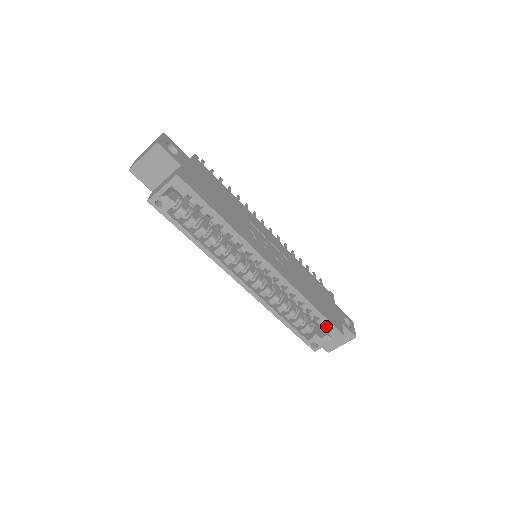
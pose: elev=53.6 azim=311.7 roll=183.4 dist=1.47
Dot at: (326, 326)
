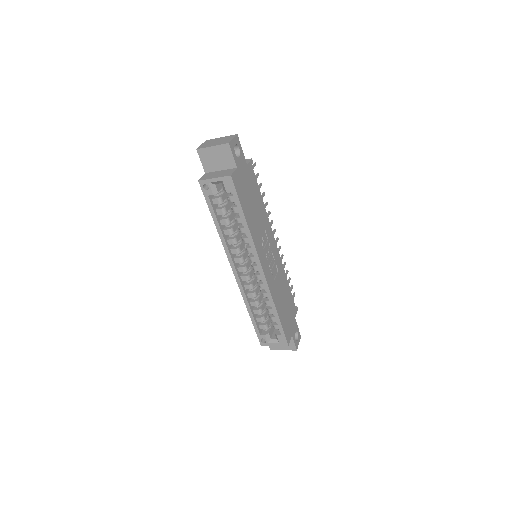
Dot at: (279, 332)
